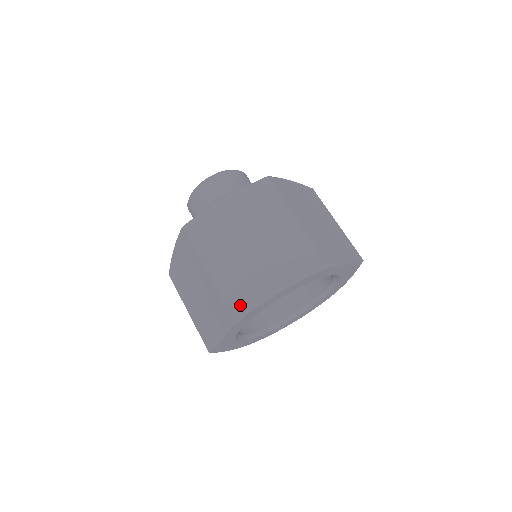
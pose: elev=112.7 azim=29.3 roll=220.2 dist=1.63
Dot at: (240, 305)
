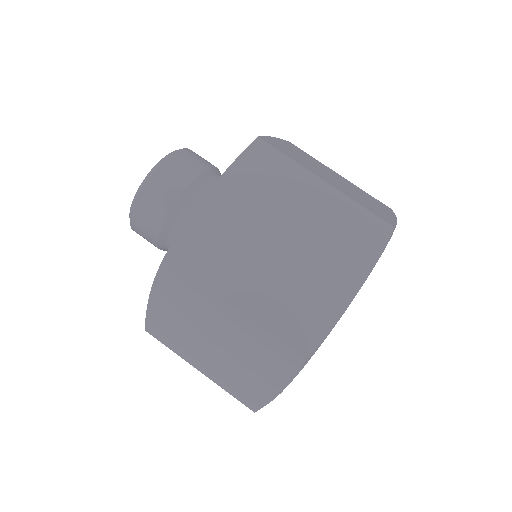
Dot at: (310, 337)
